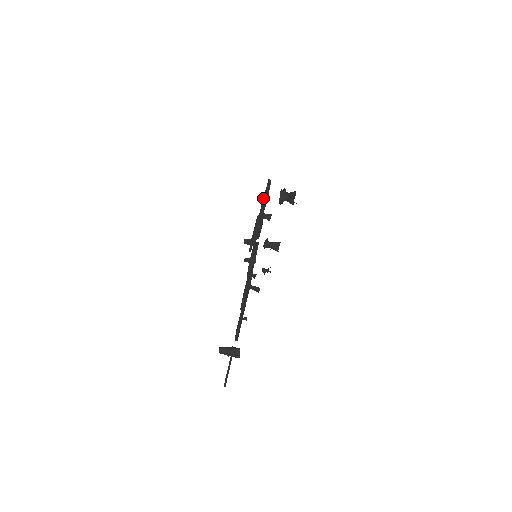
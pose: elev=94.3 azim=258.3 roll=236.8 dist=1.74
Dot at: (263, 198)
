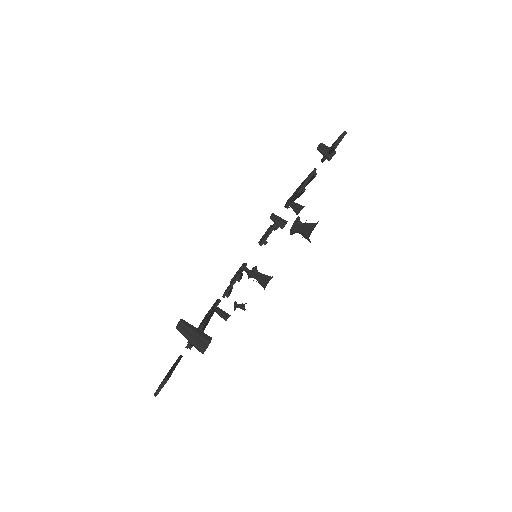
Dot at: occluded
